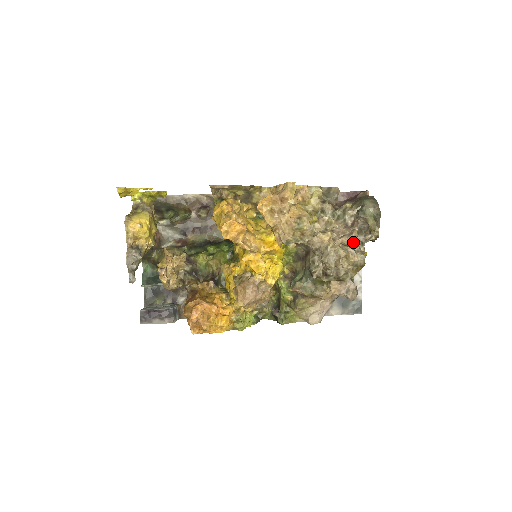
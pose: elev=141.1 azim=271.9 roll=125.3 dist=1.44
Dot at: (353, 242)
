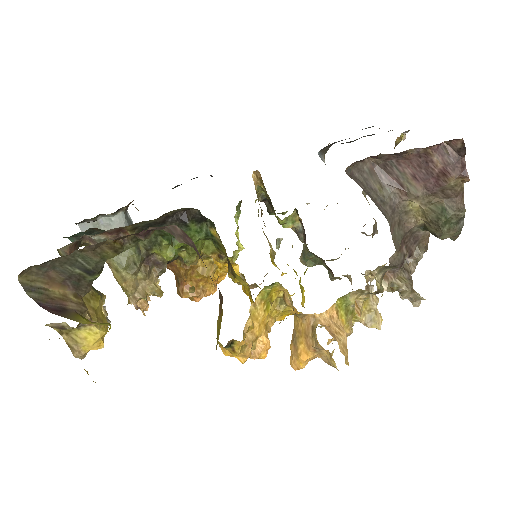
Dot at: occluded
